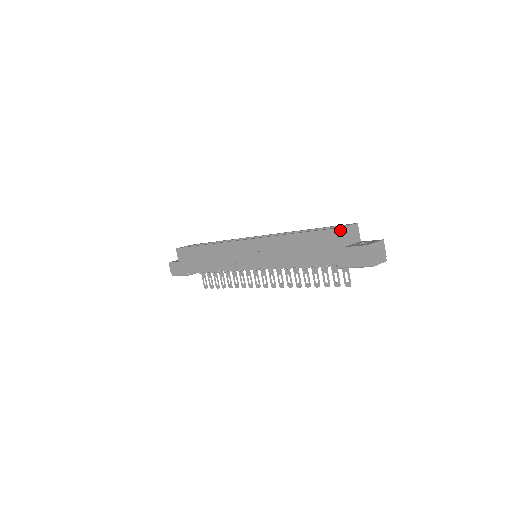
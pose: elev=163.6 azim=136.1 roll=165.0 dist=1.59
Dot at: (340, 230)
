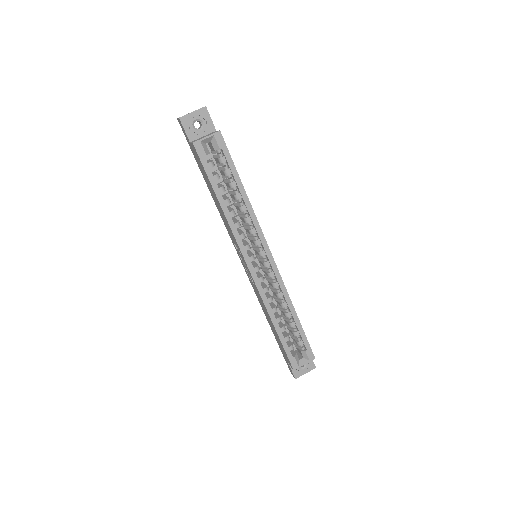
Dot at: (292, 368)
